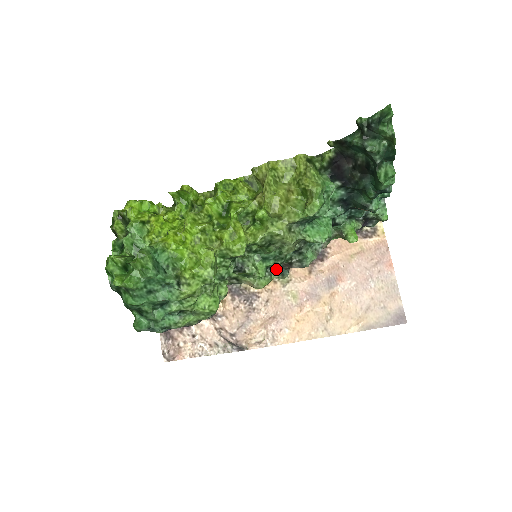
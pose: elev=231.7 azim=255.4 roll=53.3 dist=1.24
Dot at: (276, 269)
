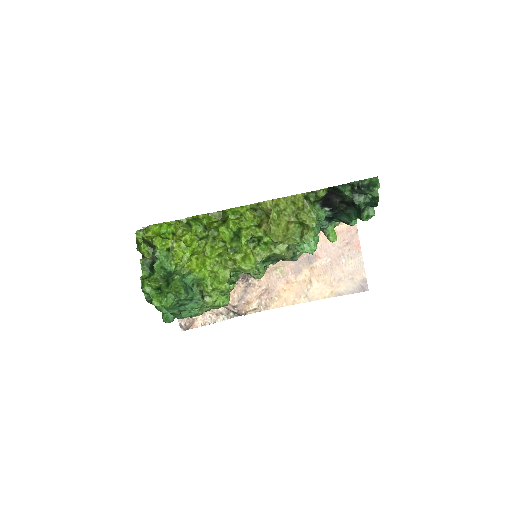
Dot at: occluded
